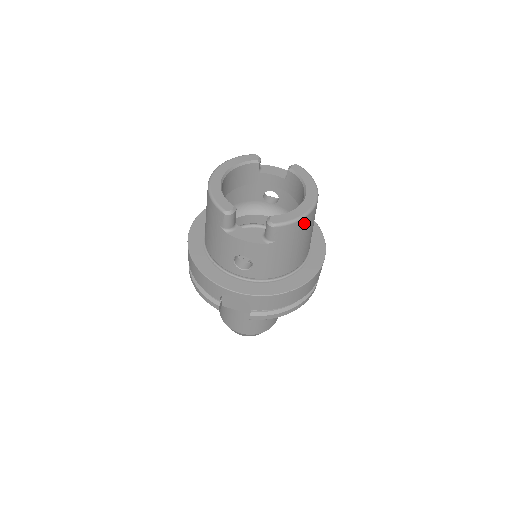
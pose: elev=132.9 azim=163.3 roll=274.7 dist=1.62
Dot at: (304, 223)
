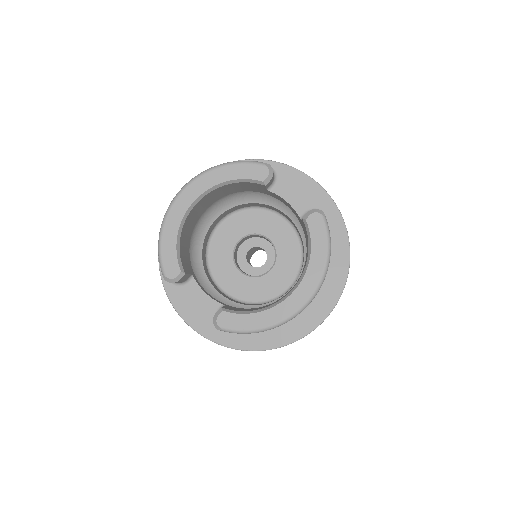
Dot at: occluded
